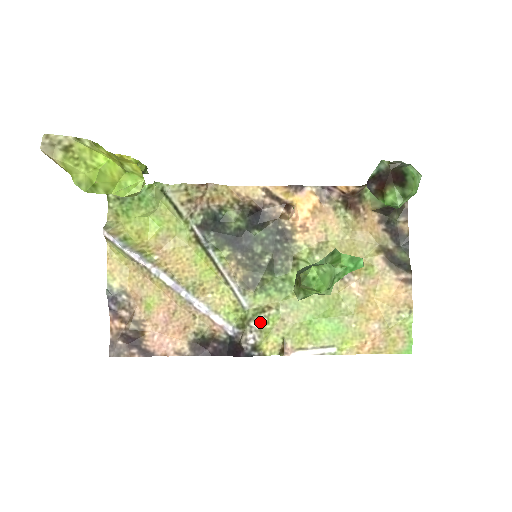
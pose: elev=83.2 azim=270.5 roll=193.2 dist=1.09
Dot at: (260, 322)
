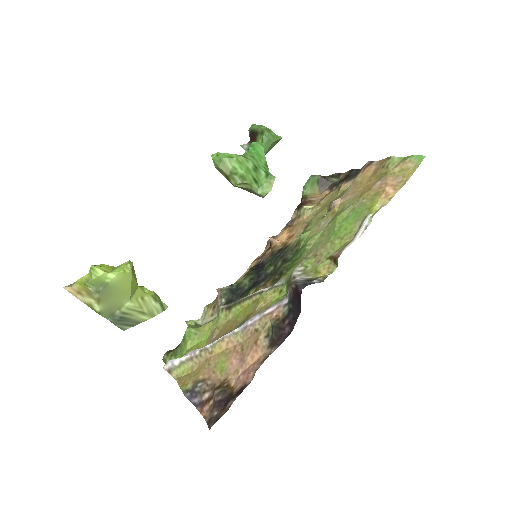
Dot at: (298, 271)
